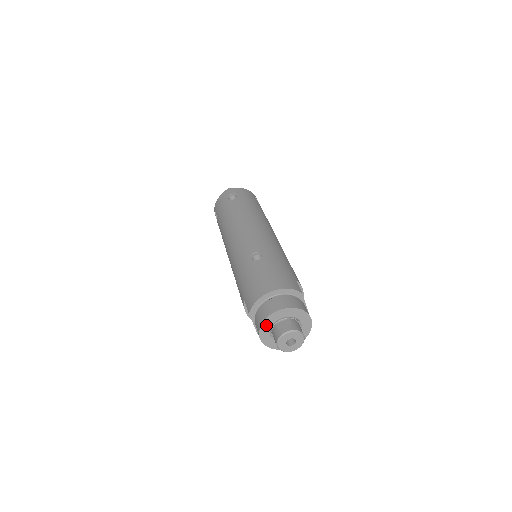
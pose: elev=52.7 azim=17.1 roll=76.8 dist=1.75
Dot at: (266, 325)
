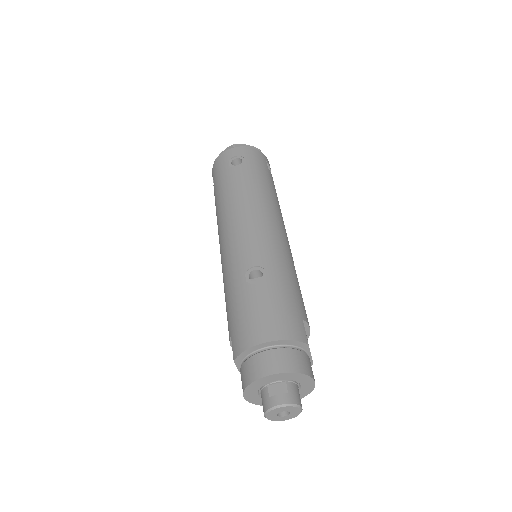
Dot at: (254, 386)
